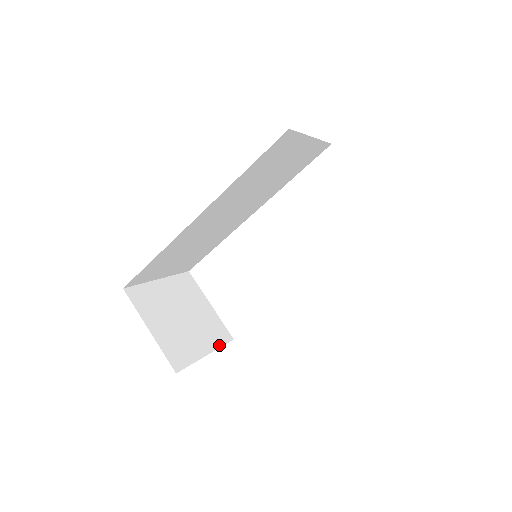
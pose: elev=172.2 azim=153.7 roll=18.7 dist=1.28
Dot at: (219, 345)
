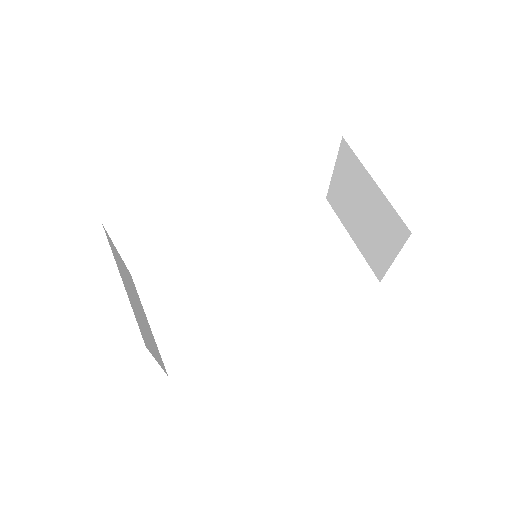
Dot at: (139, 299)
